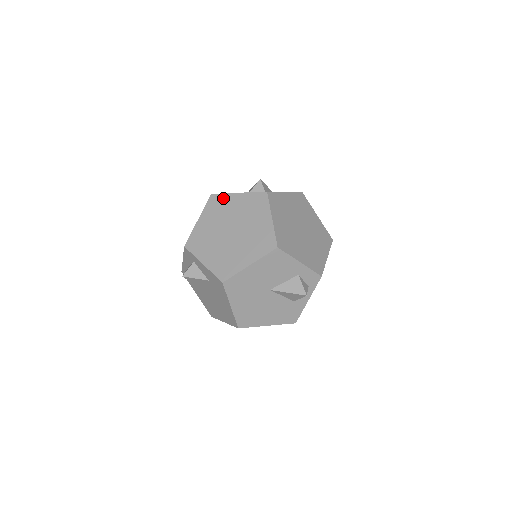
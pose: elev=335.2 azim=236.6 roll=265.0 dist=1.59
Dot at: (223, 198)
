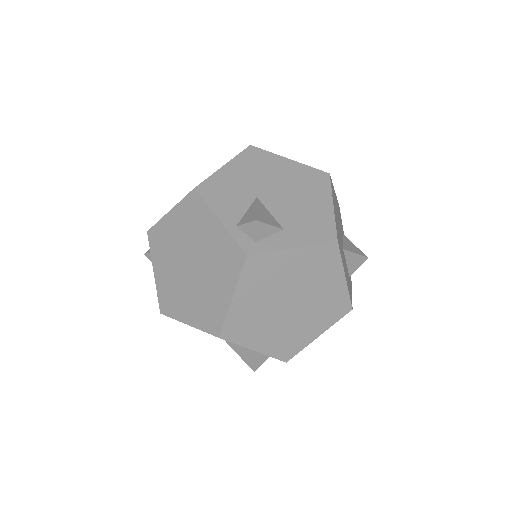
Dot at: (202, 209)
